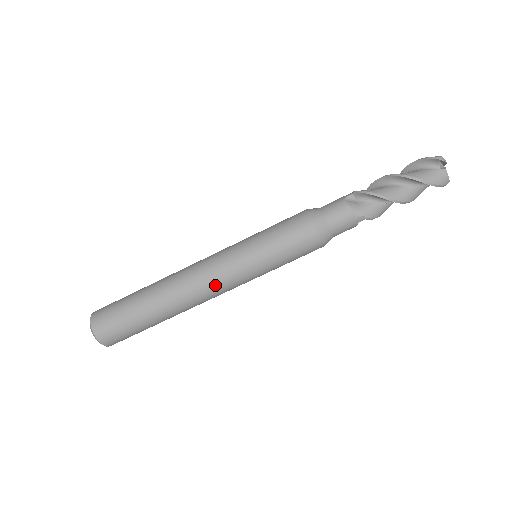
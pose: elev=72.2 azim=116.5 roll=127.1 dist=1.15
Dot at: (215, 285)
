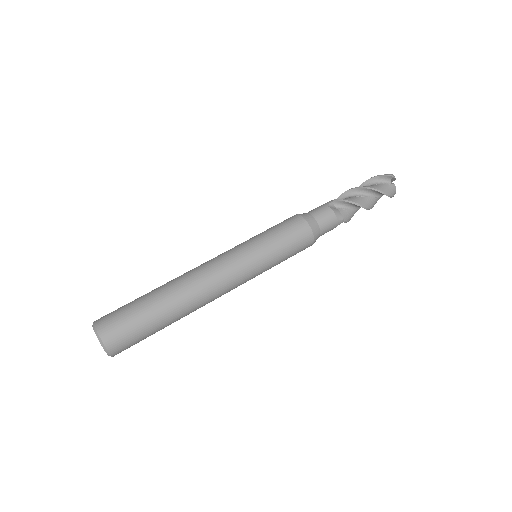
Dot at: (228, 283)
